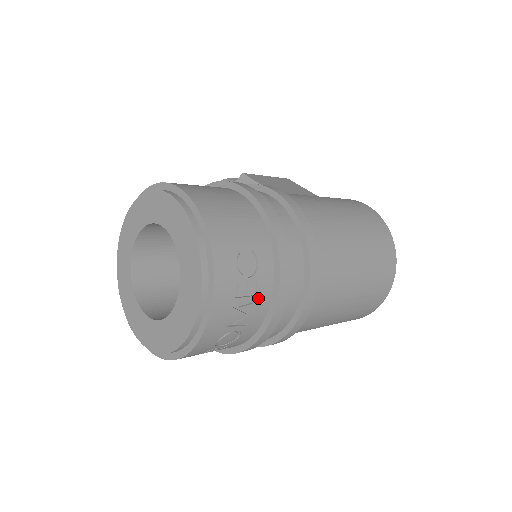
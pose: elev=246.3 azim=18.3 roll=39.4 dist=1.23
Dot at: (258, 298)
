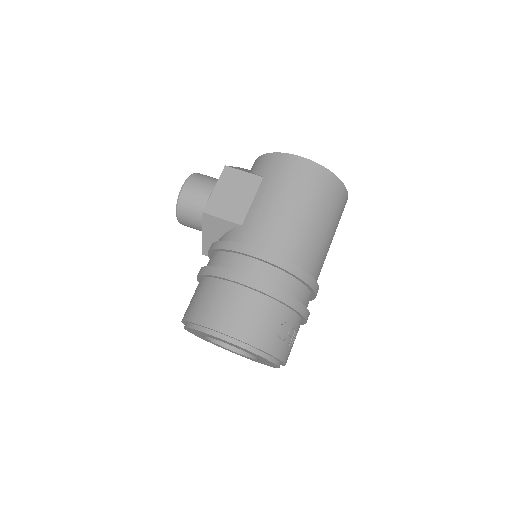
Dot at: (296, 328)
